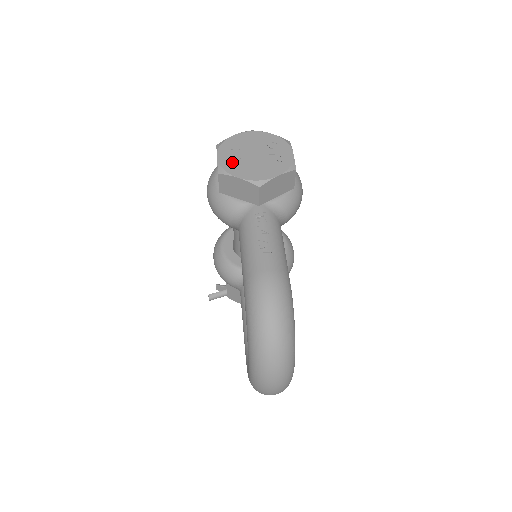
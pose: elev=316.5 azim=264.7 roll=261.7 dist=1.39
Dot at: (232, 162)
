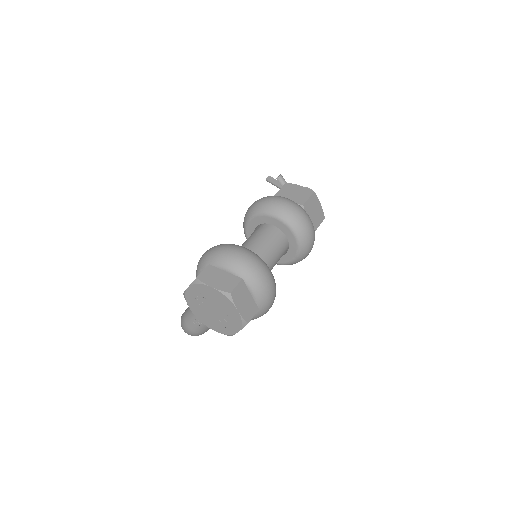
Dot at: (194, 299)
